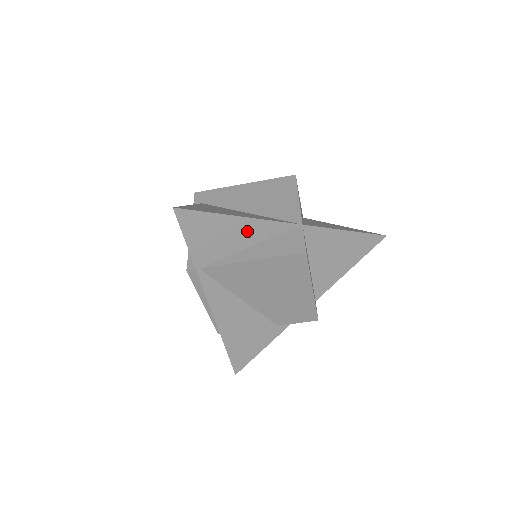
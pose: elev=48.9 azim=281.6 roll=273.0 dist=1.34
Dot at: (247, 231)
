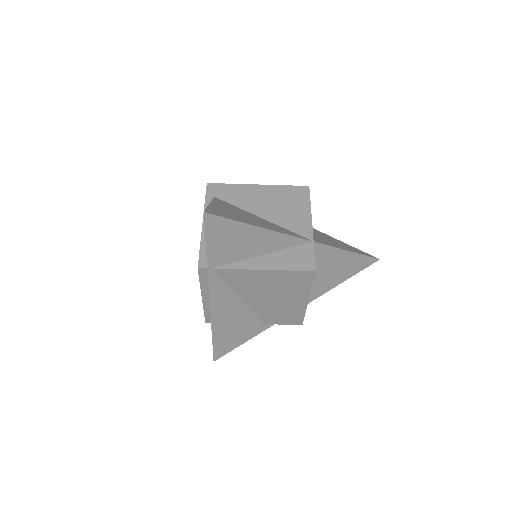
Dot at: (264, 241)
